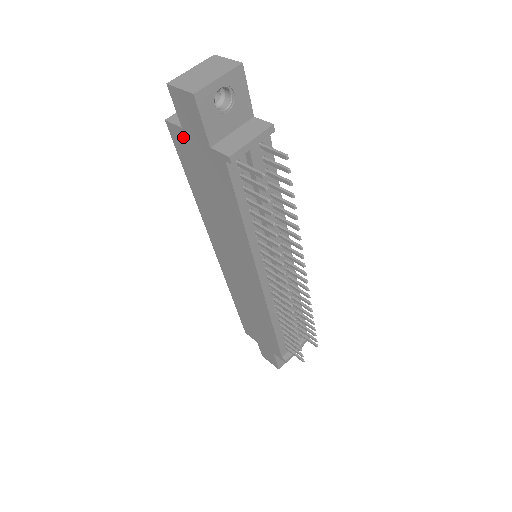
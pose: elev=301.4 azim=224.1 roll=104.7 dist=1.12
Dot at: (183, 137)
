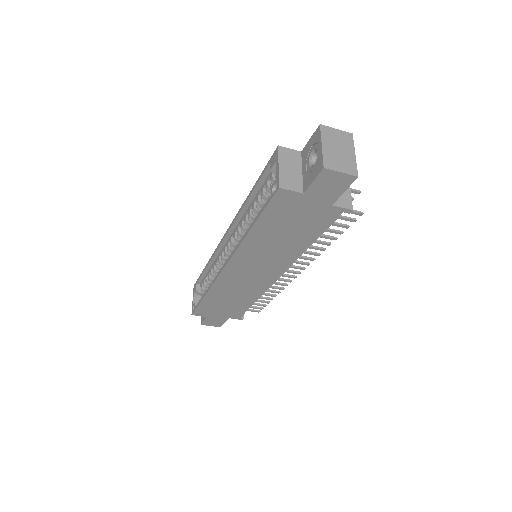
Dot at: (296, 199)
